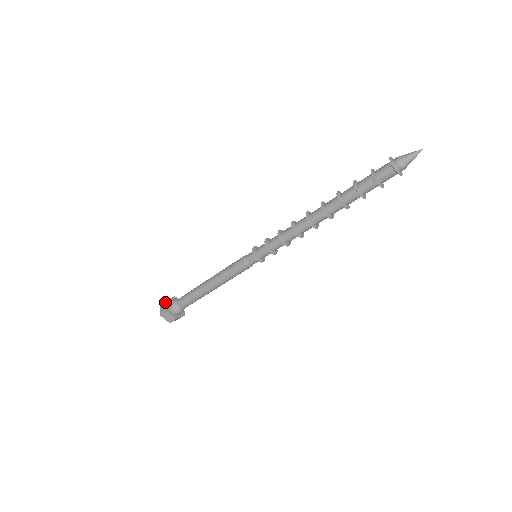
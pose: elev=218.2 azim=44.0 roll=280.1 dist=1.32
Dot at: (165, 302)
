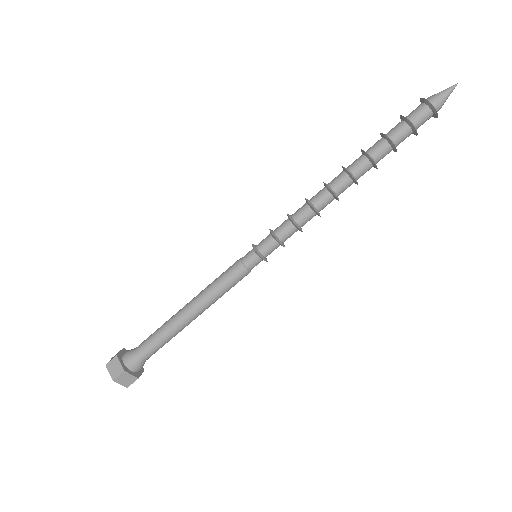
Dot at: (116, 359)
